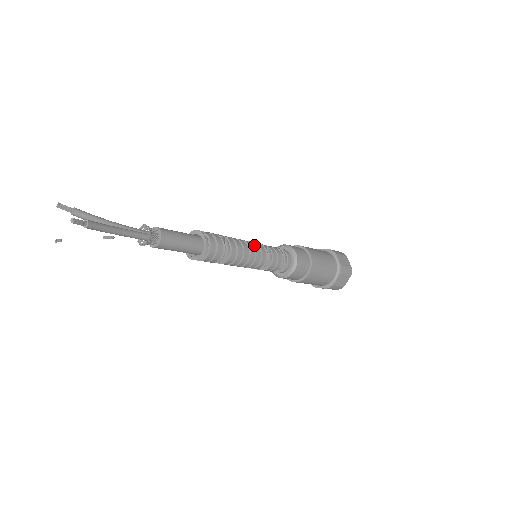
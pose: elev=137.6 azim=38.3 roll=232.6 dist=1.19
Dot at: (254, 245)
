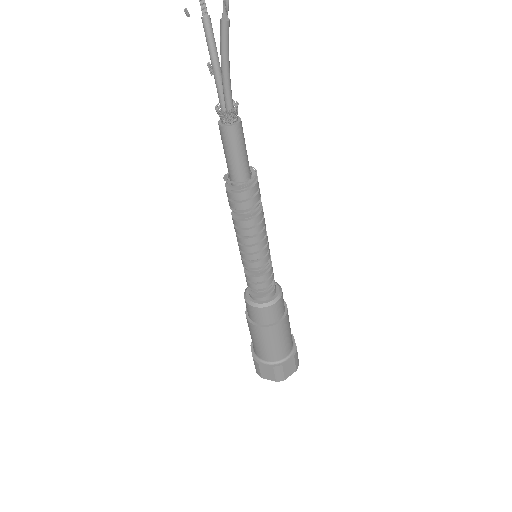
Dot at: occluded
